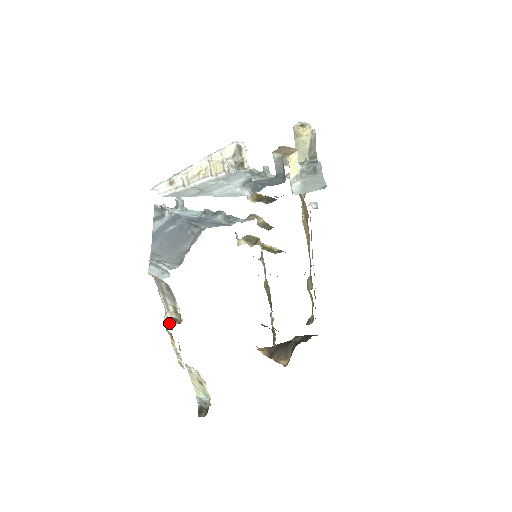
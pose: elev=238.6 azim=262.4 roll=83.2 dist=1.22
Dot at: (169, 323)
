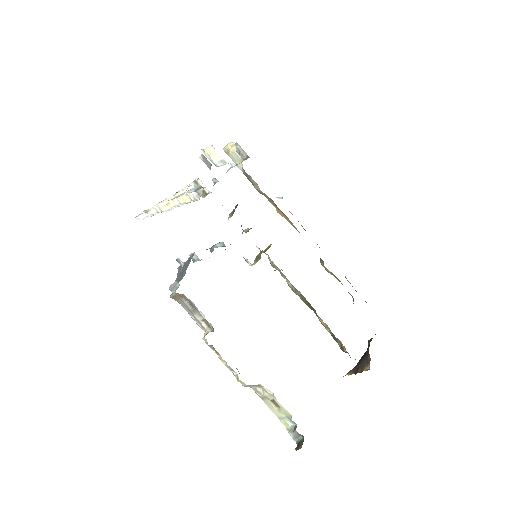
Dot at: occluded
